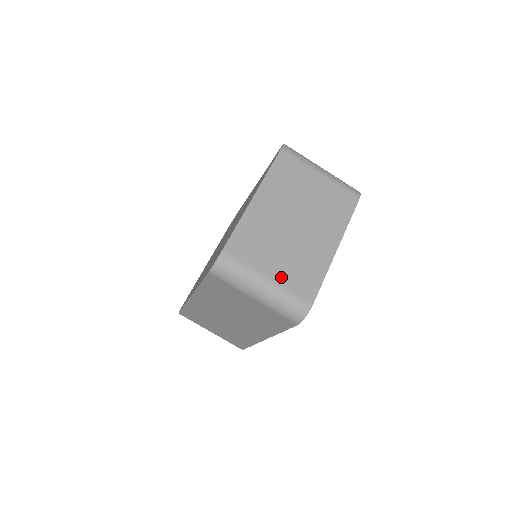
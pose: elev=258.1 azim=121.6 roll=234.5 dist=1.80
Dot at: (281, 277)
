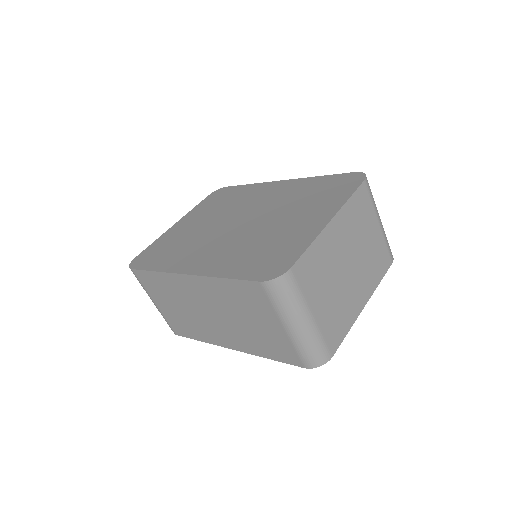
Dot at: (322, 318)
